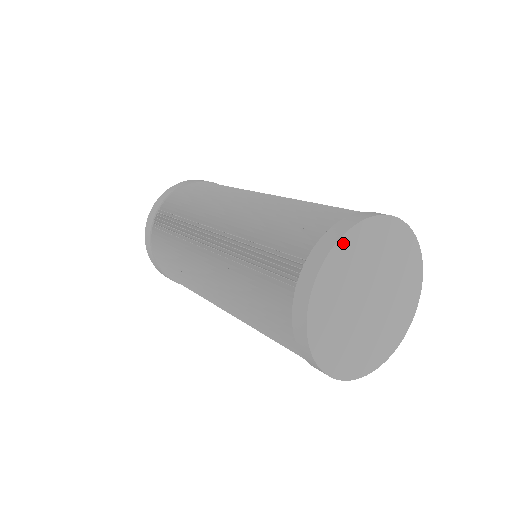
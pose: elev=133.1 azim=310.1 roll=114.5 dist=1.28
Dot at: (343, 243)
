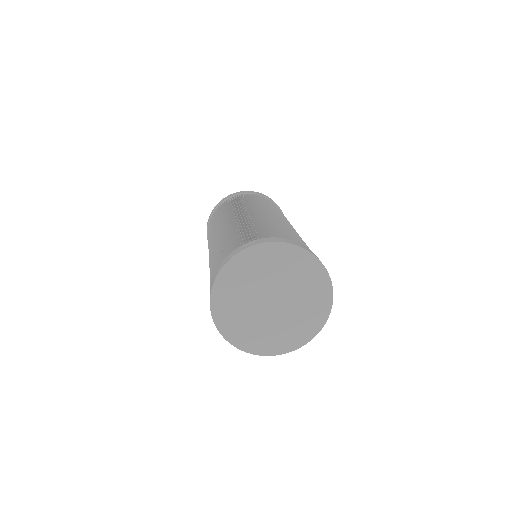
Dot at: (232, 264)
